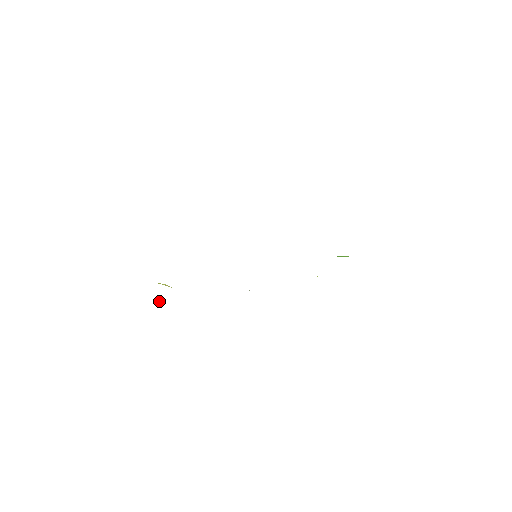
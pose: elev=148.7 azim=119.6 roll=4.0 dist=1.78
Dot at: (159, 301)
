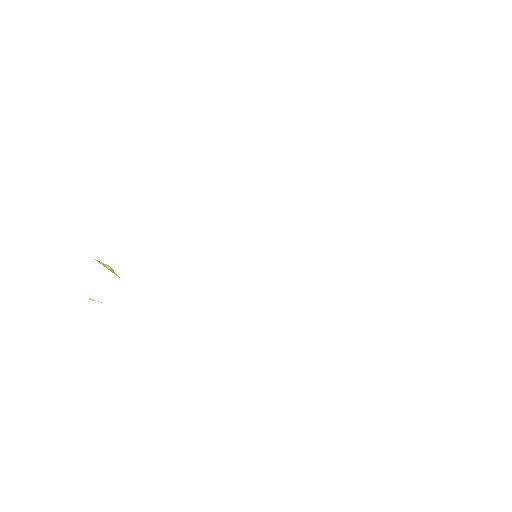
Dot at: (90, 298)
